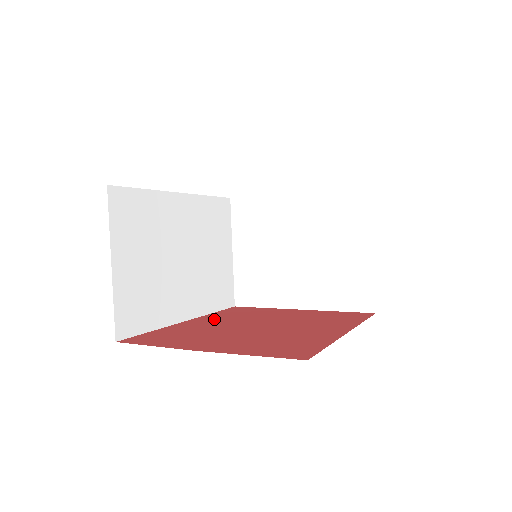
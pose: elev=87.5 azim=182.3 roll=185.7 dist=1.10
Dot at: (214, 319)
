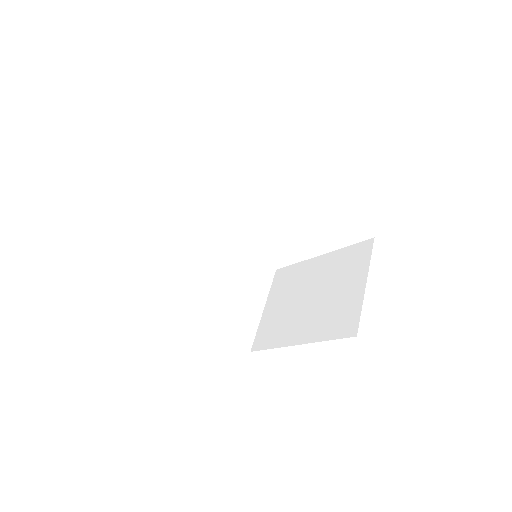
Dot at: occluded
